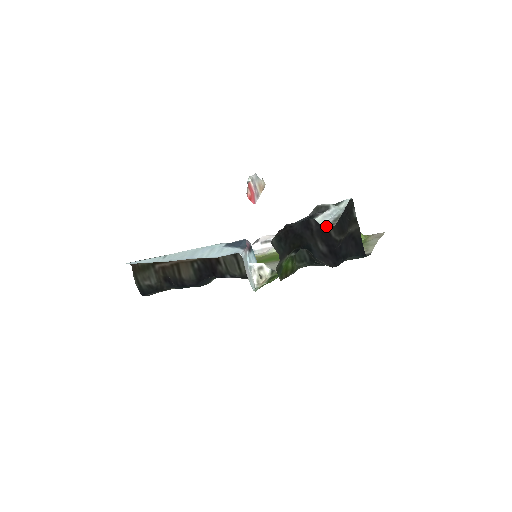
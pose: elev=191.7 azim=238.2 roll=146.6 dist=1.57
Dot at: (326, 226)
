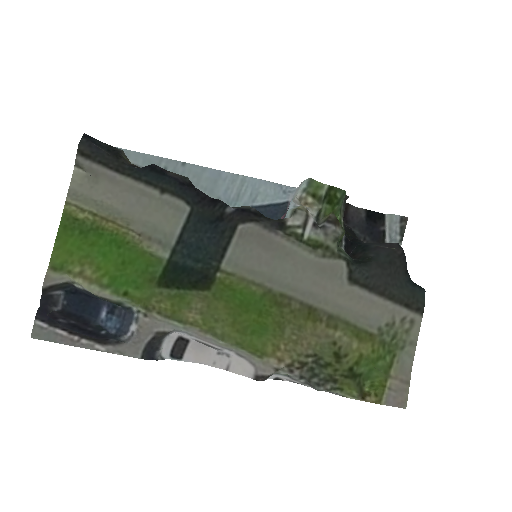
Dot at: occluded
